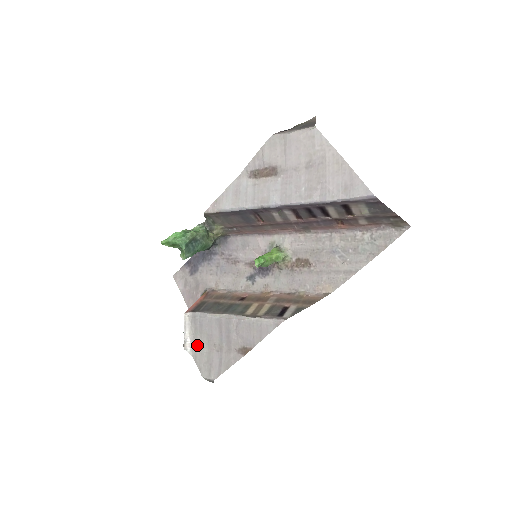
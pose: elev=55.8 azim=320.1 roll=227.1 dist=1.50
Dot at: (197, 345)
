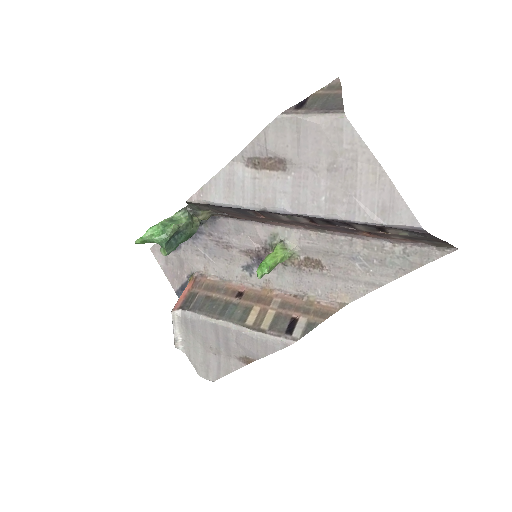
Dot at: (190, 344)
